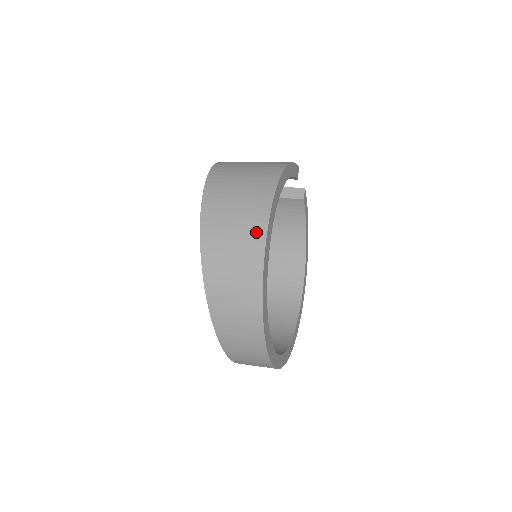
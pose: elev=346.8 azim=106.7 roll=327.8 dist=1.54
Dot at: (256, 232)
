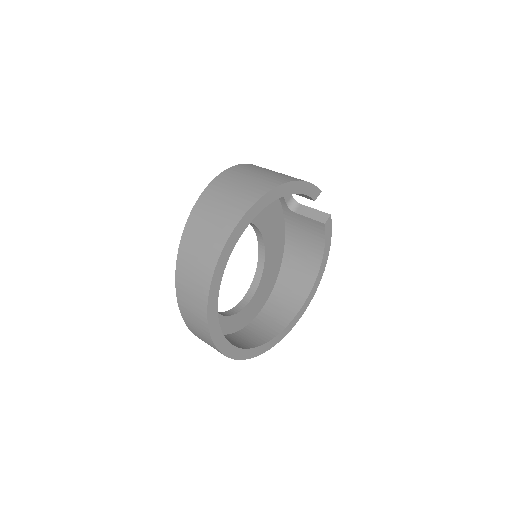
Dot at: (229, 222)
